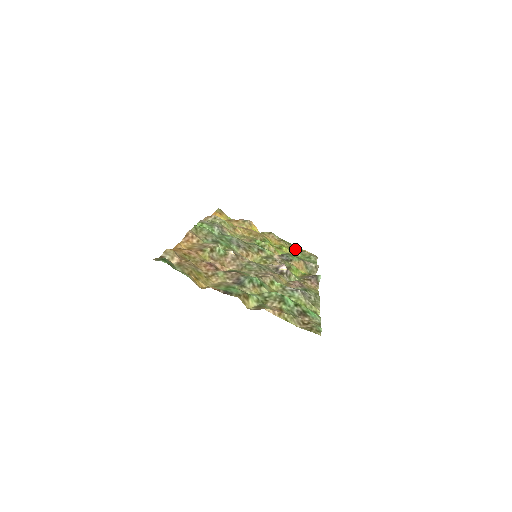
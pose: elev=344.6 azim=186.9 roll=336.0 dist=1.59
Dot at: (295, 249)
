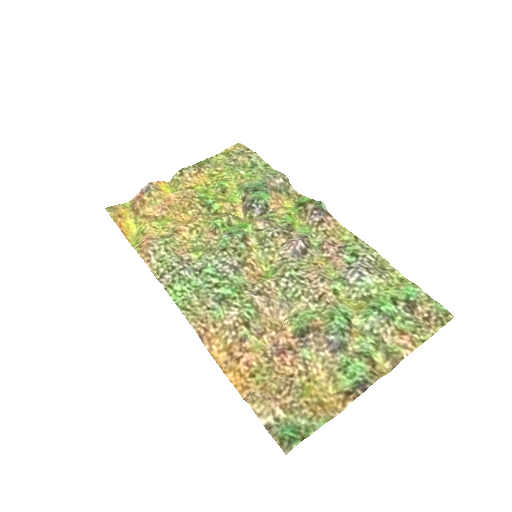
Dot at: (226, 166)
